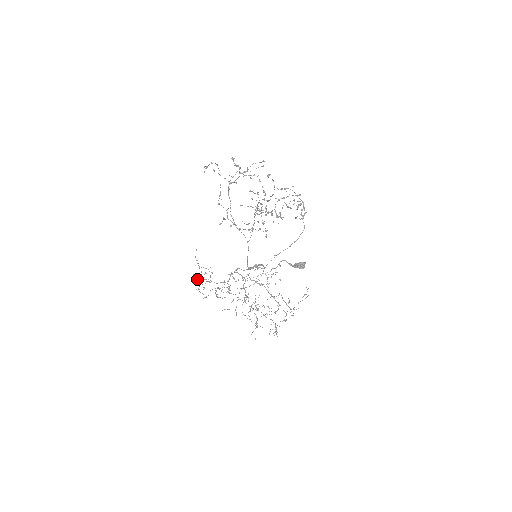
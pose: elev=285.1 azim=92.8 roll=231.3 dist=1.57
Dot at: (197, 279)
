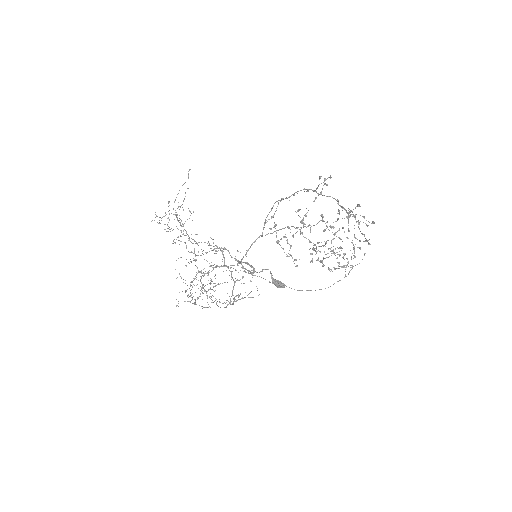
Dot at: (174, 219)
